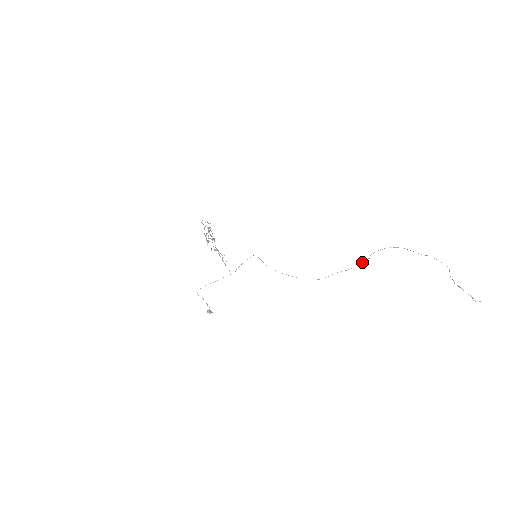
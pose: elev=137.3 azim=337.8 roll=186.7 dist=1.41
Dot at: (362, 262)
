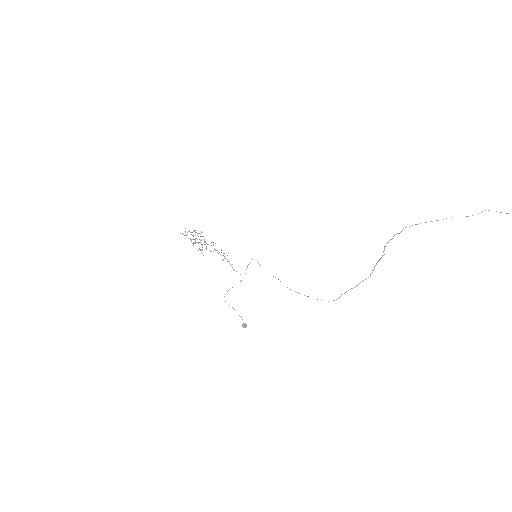
Dot at: occluded
